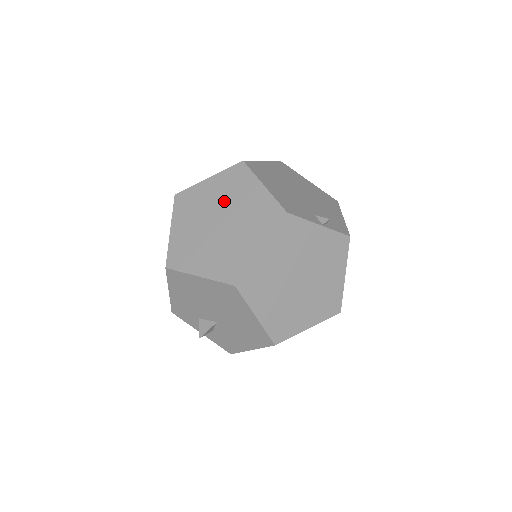
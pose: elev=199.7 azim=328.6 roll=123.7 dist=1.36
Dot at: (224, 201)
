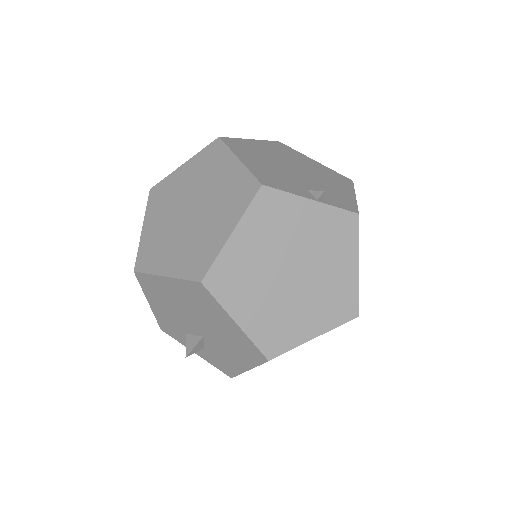
Dot at: (197, 185)
